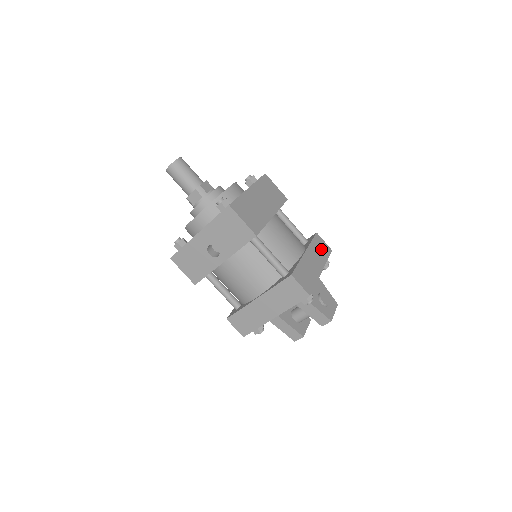
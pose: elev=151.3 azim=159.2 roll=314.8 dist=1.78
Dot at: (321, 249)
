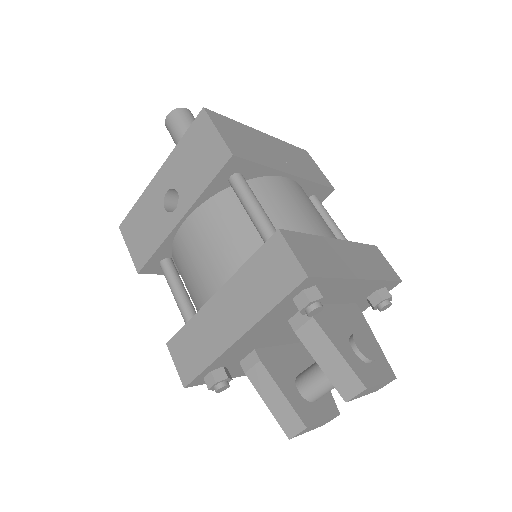
Dot at: (376, 263)
